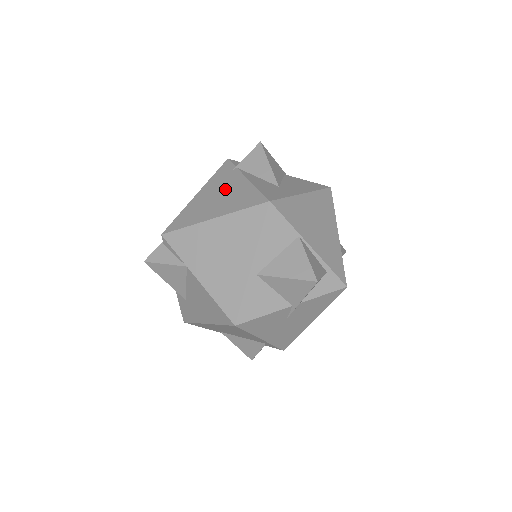
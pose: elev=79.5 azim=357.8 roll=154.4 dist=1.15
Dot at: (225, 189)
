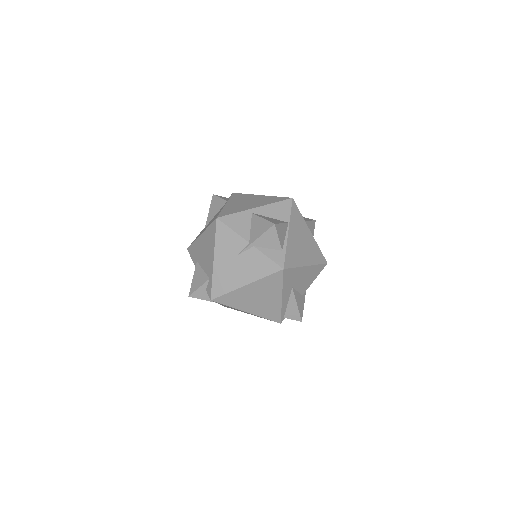
Dot at: occluded
